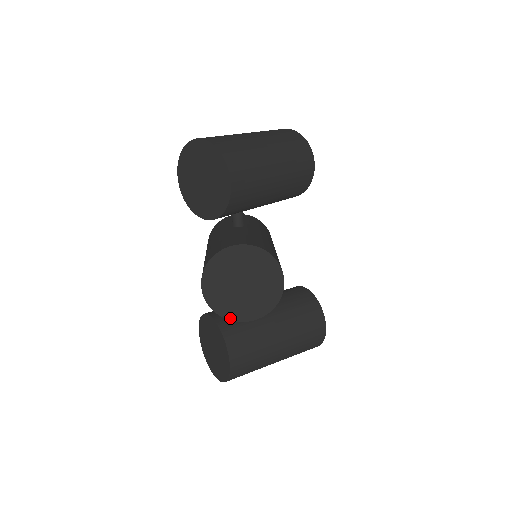
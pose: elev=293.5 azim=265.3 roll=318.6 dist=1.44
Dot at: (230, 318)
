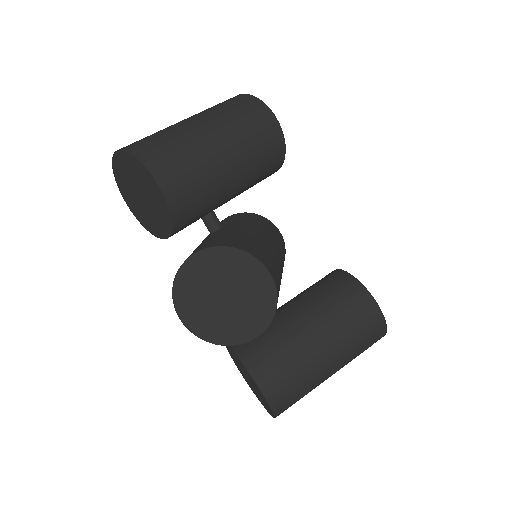
Dot at: (230, 343)
